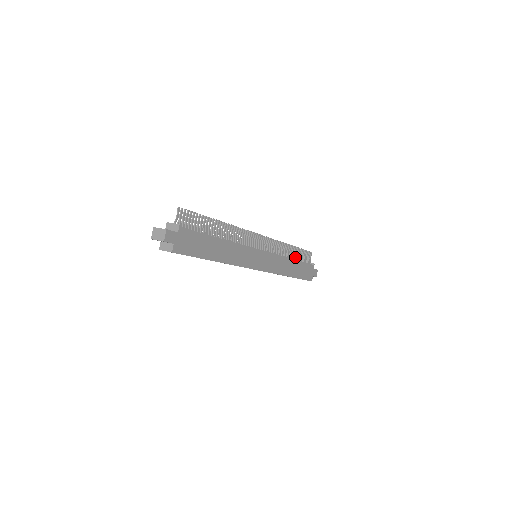
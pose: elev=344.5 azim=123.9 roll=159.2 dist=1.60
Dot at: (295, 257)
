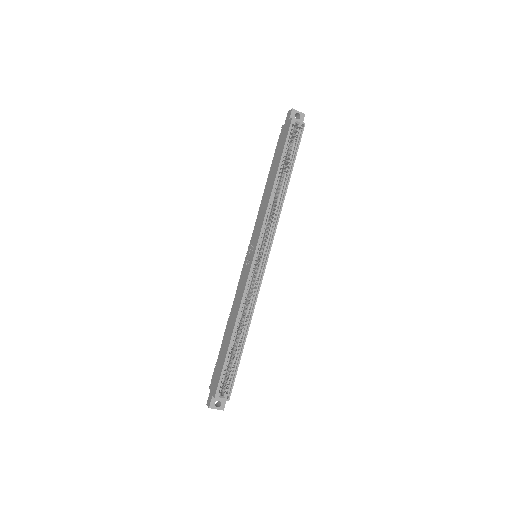
Dot at: occluded
